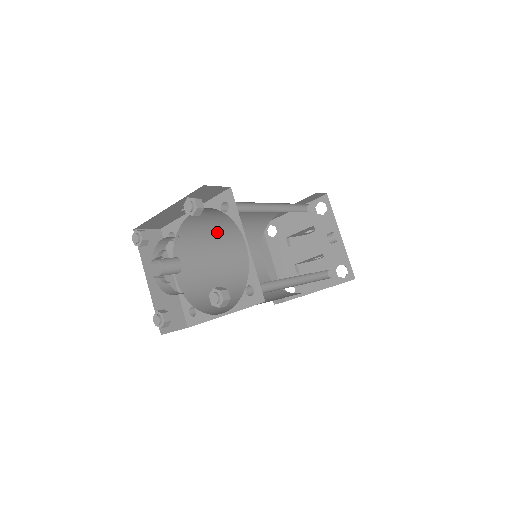
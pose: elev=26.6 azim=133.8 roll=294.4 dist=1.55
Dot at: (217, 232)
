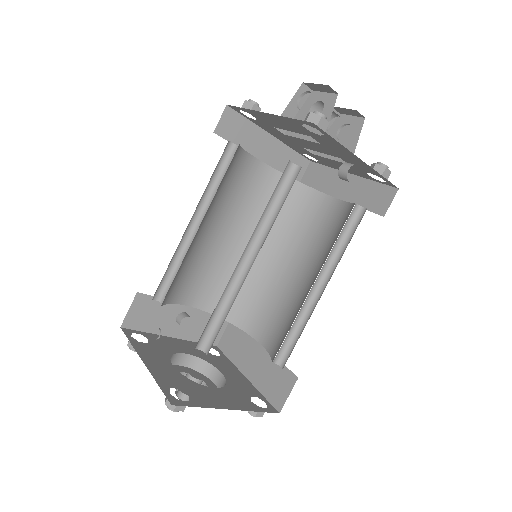
Dot at: occluded
